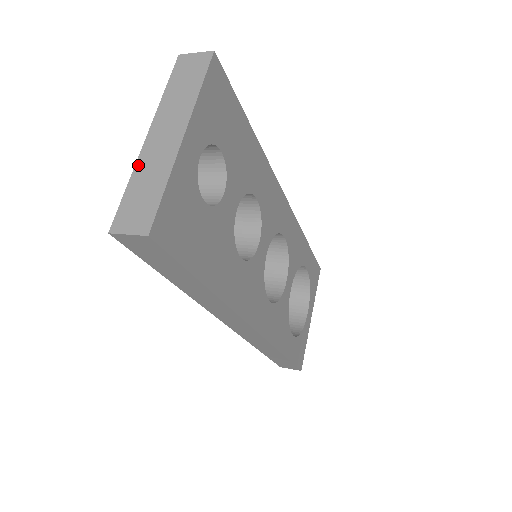
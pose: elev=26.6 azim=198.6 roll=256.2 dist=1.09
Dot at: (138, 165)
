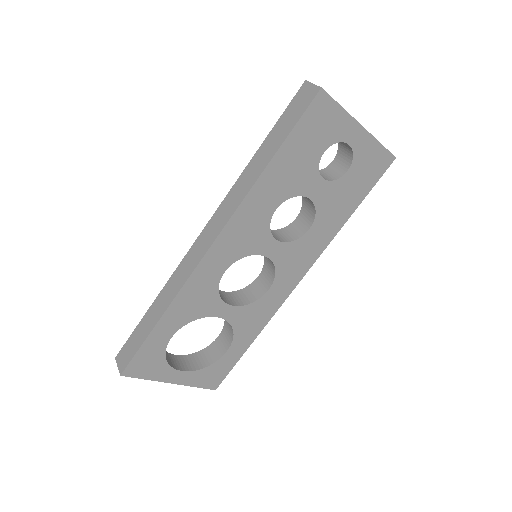
Dot at: occluded
